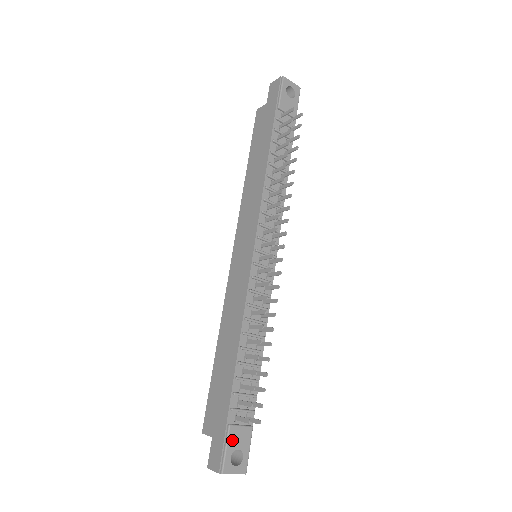
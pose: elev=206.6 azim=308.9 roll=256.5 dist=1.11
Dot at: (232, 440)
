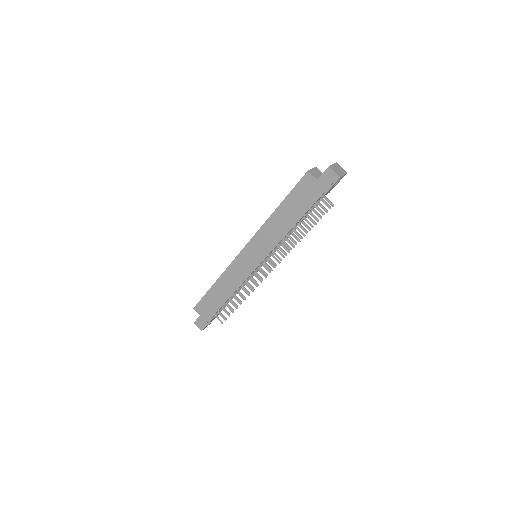
Dot at: occluded
